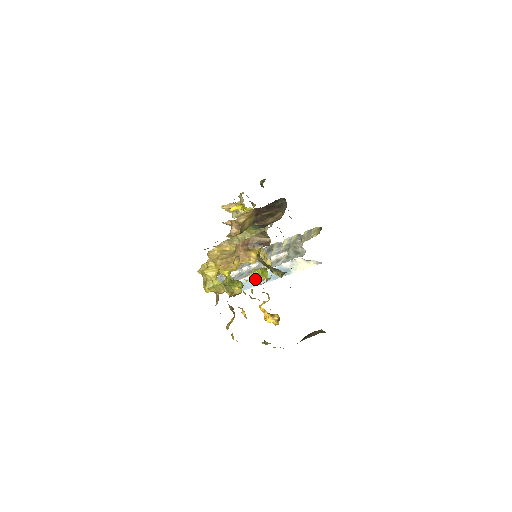
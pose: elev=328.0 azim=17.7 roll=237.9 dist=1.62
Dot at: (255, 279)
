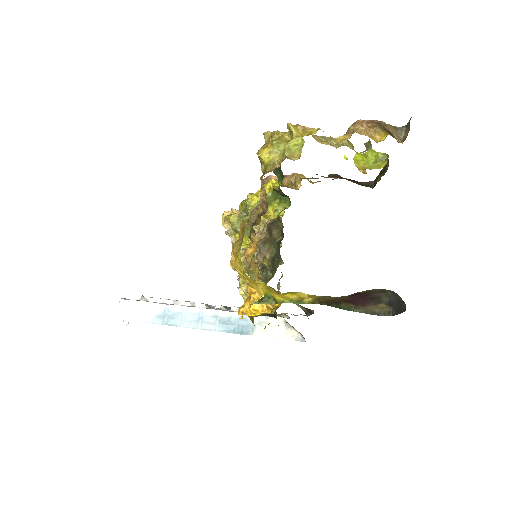
Dot at: (358, 165)
